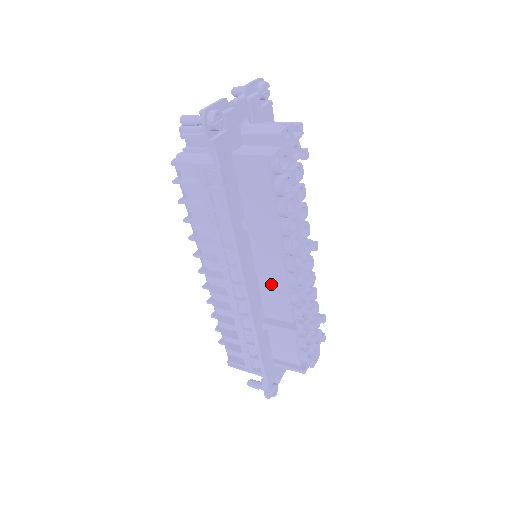
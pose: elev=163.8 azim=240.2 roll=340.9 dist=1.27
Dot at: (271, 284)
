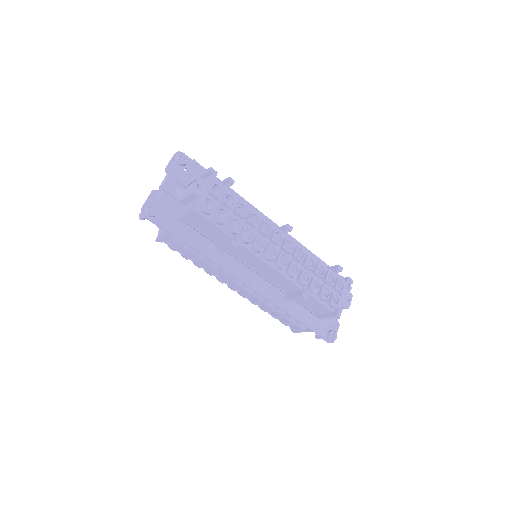
Dot at: (268, 273)
